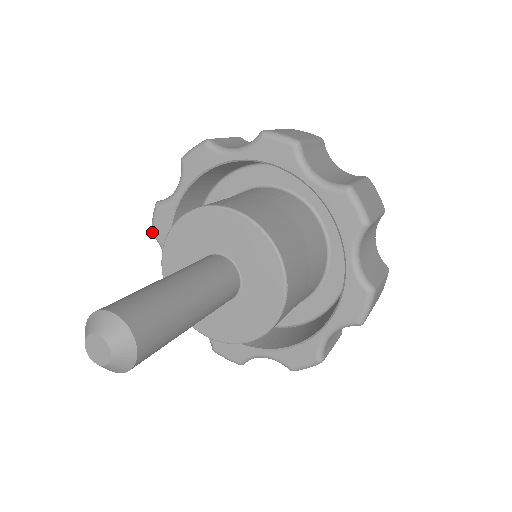
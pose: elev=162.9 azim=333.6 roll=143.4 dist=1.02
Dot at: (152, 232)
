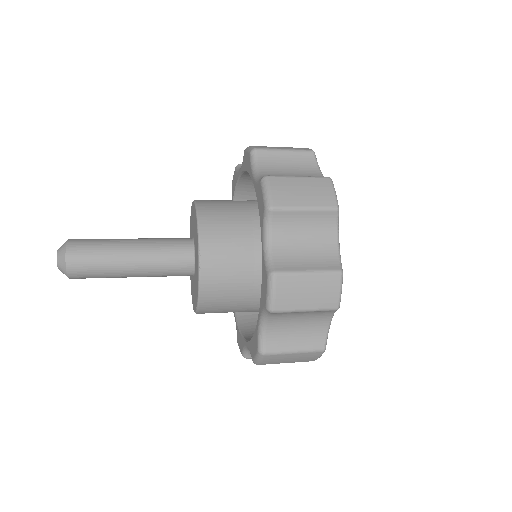
Dot at: occluded
